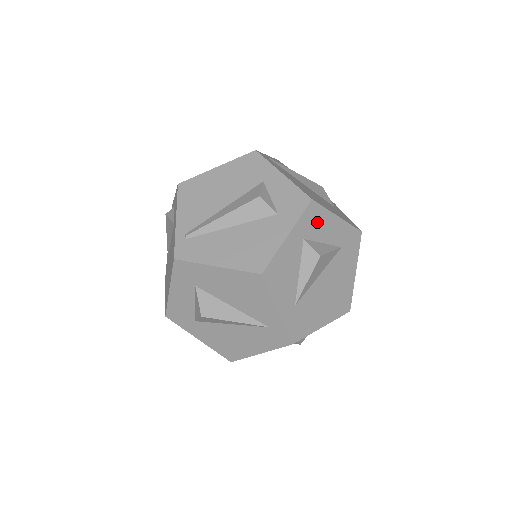
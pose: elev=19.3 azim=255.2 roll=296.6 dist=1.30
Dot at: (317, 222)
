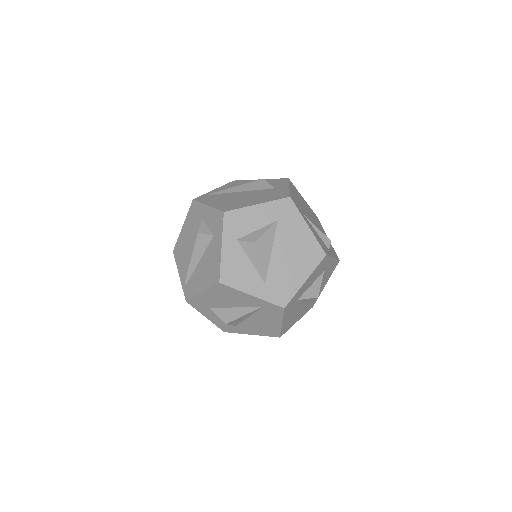
Dot at: (240, 222)
